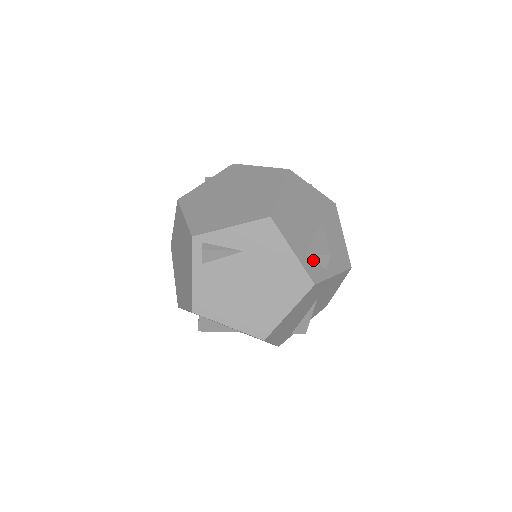
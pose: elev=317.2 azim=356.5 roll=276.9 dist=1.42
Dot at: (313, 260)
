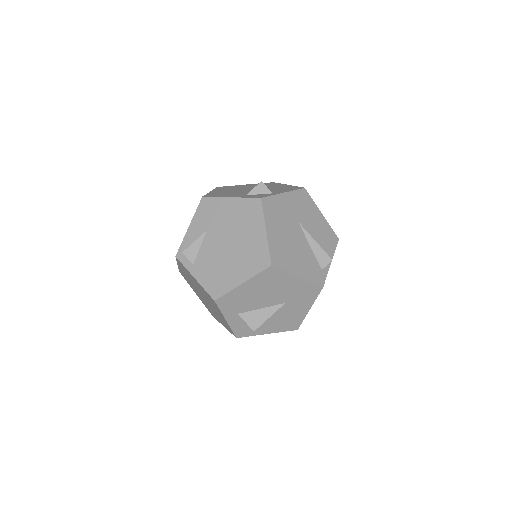
Dot at: (255, 195)
